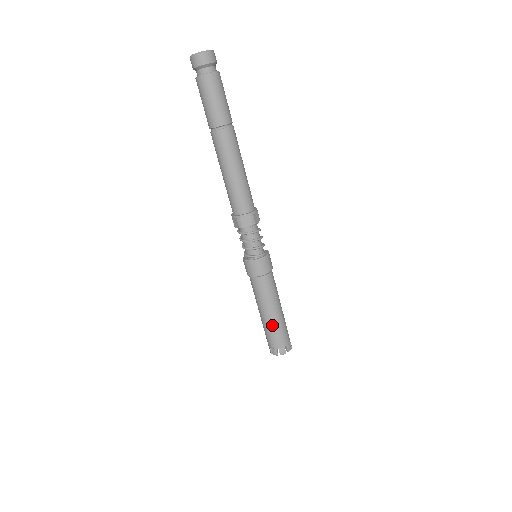
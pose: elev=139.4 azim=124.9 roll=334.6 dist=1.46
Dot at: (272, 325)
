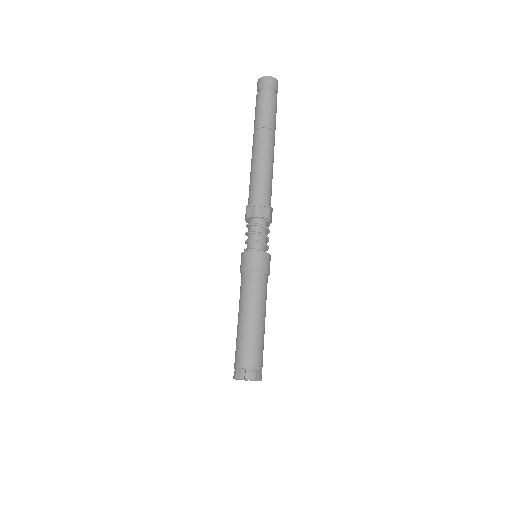
Dot at: (240, 334)
